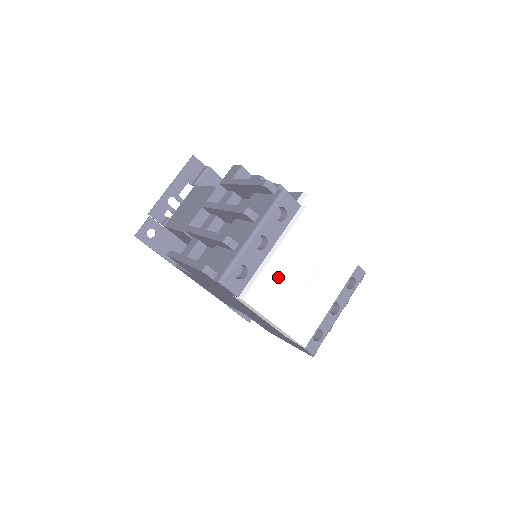
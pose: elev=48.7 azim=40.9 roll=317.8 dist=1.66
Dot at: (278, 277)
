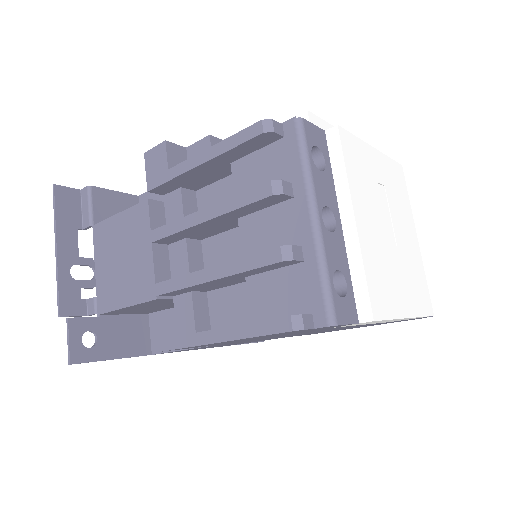
Dot at: (375, 251)
